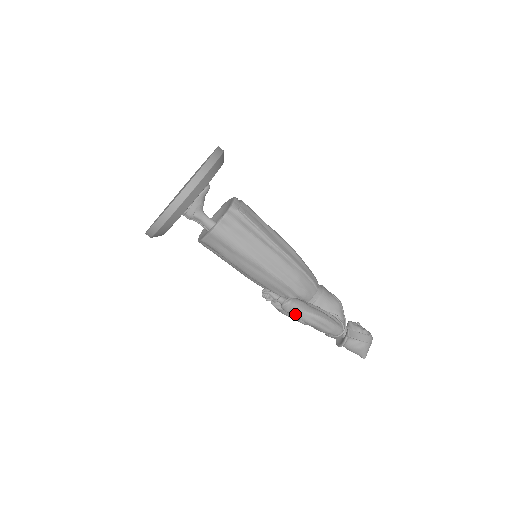
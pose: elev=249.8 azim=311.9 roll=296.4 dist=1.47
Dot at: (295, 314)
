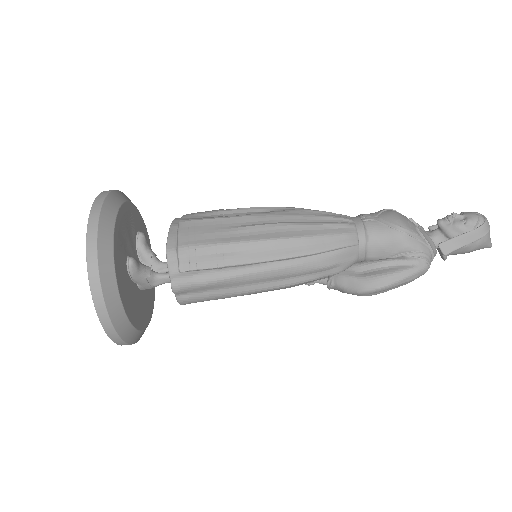
Dot at: occluded
